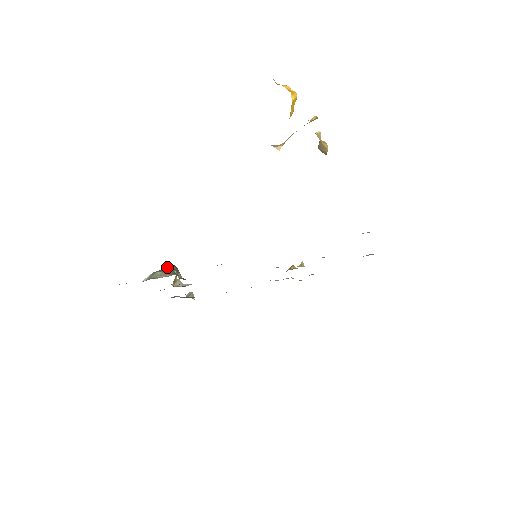
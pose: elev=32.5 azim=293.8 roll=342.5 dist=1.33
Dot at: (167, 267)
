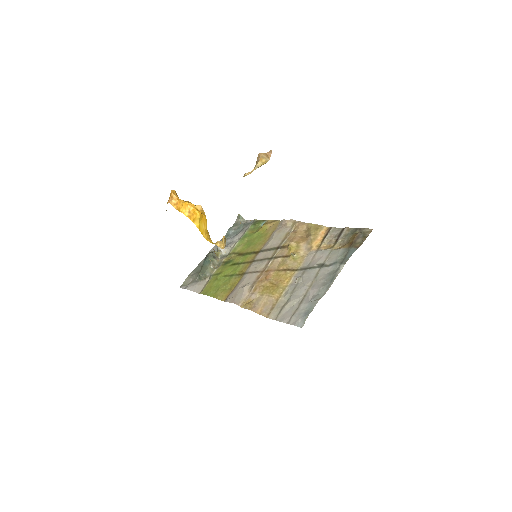
Dot at: (206, 258)
